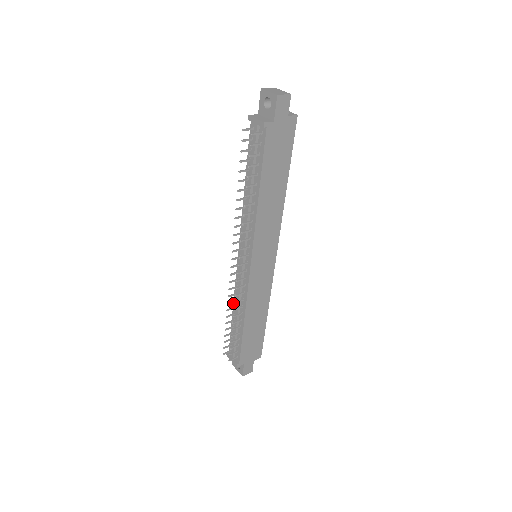
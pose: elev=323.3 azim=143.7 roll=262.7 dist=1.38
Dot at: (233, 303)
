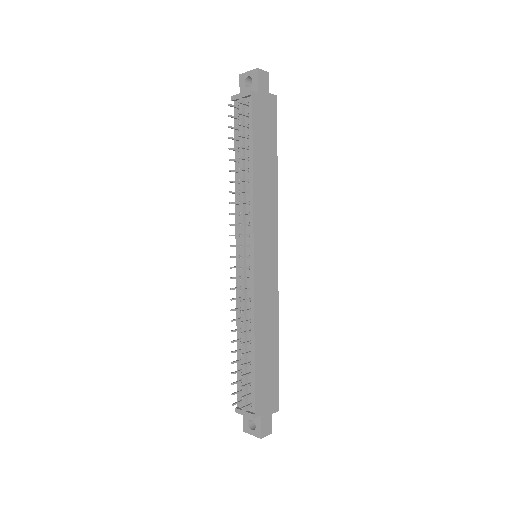
Dot at: occluded
